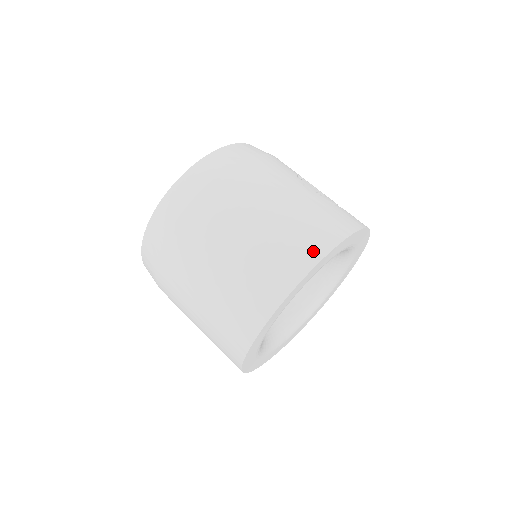
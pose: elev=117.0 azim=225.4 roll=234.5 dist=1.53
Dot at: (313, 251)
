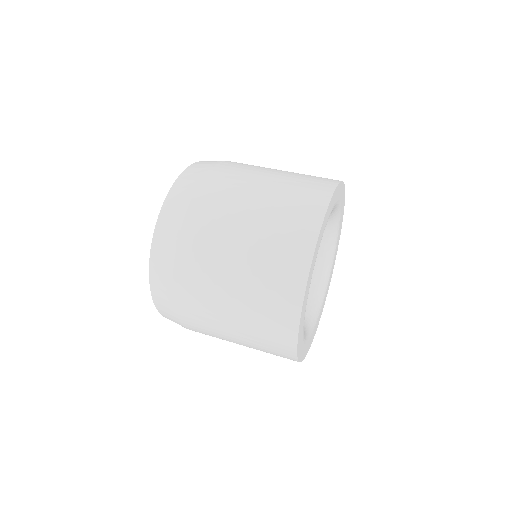
Dot at: (321, 193)
